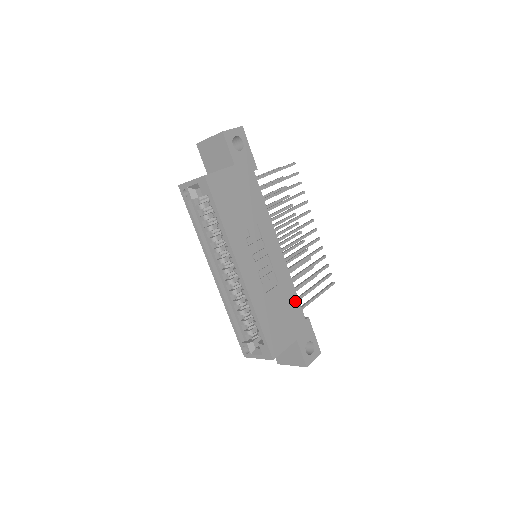
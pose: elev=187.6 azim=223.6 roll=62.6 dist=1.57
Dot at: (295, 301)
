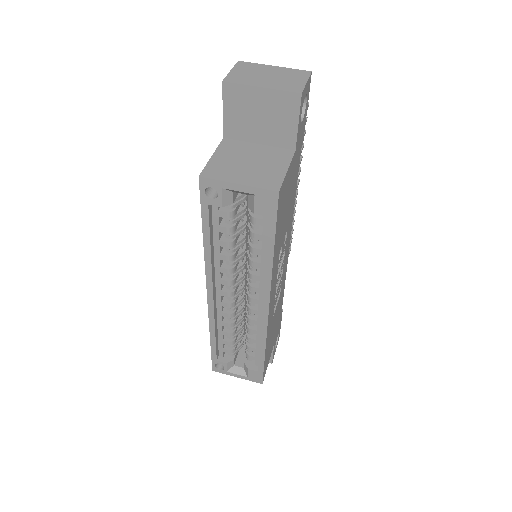
Dot at: occluded
